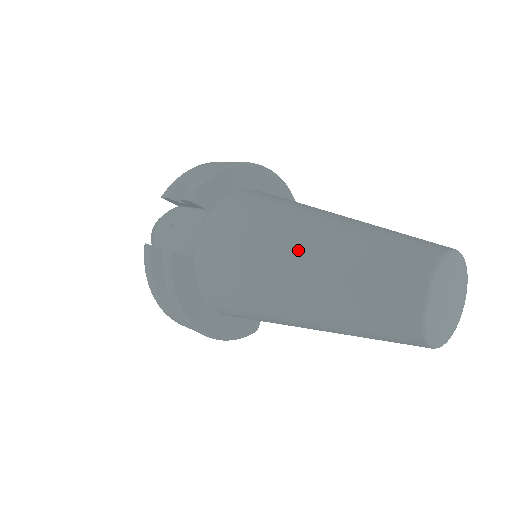
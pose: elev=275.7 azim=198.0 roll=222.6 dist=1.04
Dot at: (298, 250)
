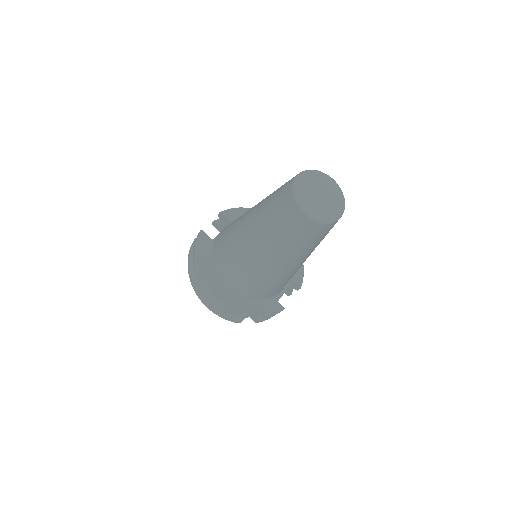
Dot at: occluded
